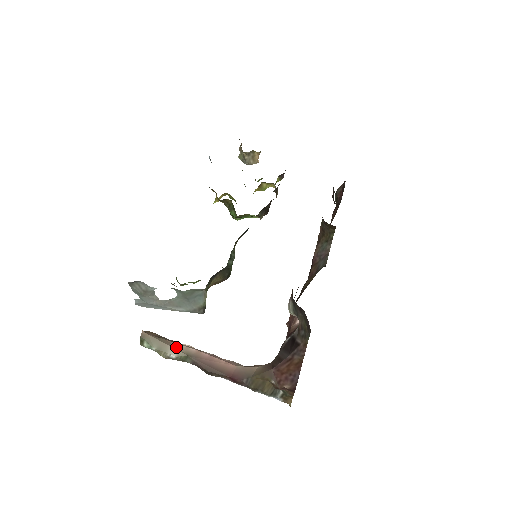
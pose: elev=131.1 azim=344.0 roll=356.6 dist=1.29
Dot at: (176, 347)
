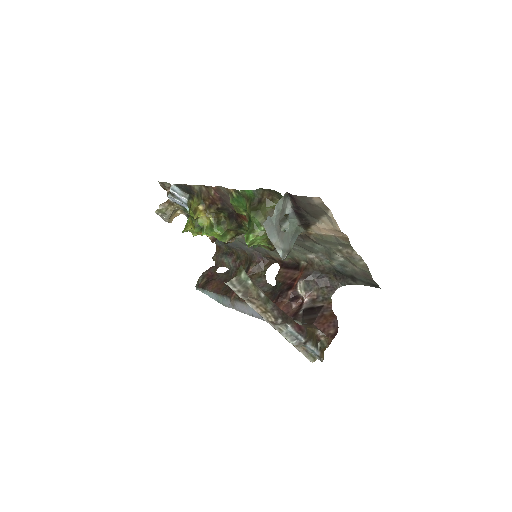
Dot at: occluded
